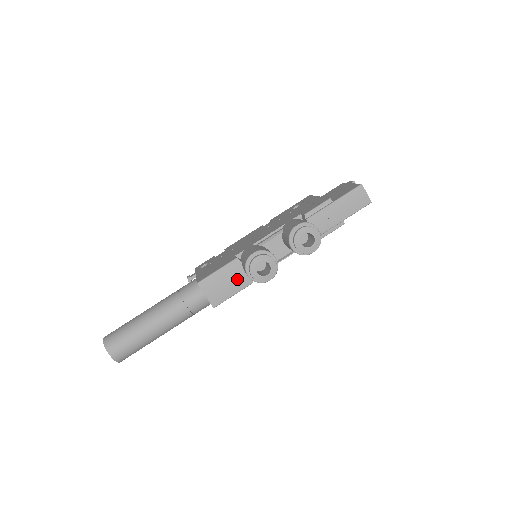
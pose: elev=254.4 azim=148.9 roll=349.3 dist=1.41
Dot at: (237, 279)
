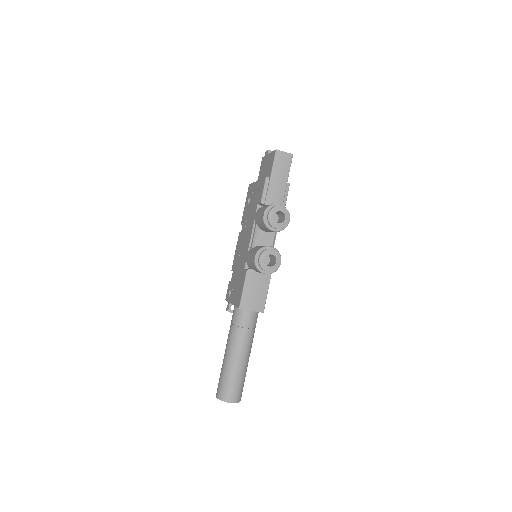
Dot at: (260, 282)
